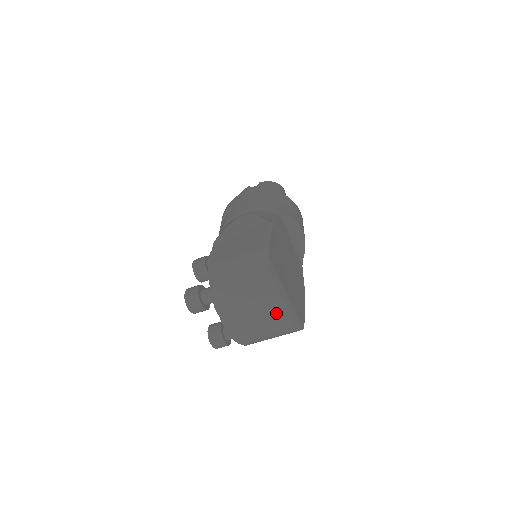
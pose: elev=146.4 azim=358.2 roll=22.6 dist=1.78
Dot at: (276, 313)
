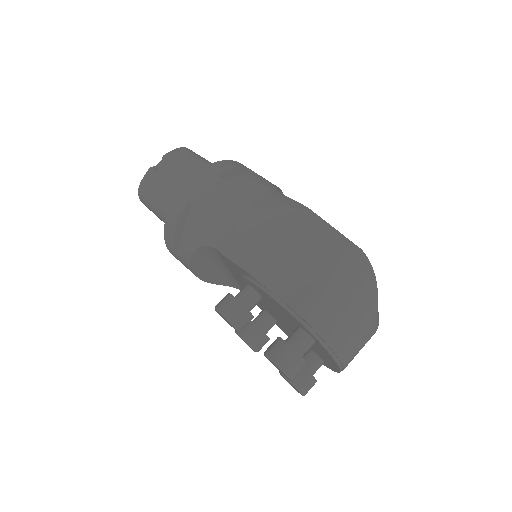
Dot at: (378, 313)
